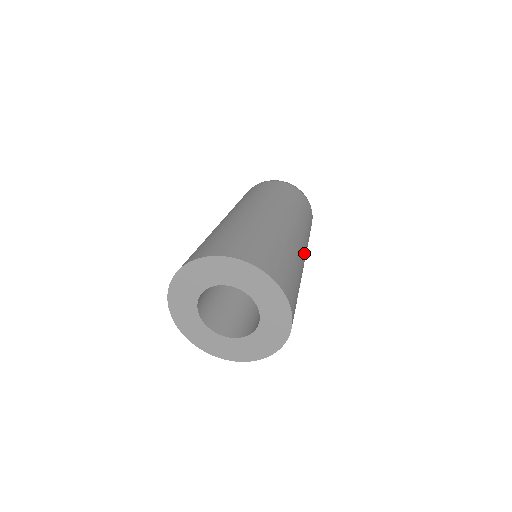
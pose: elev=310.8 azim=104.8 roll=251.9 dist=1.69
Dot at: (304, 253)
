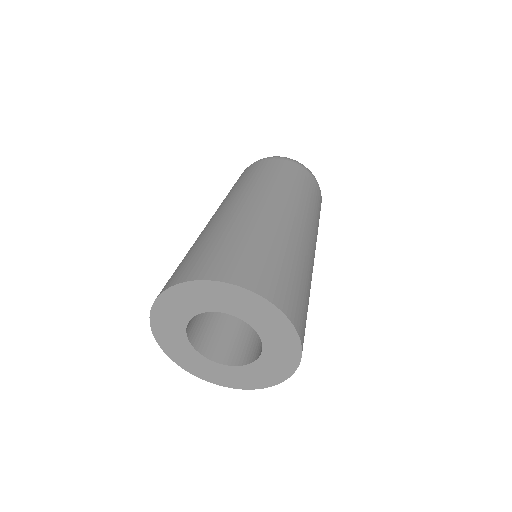
Dot at: (311, 244)
